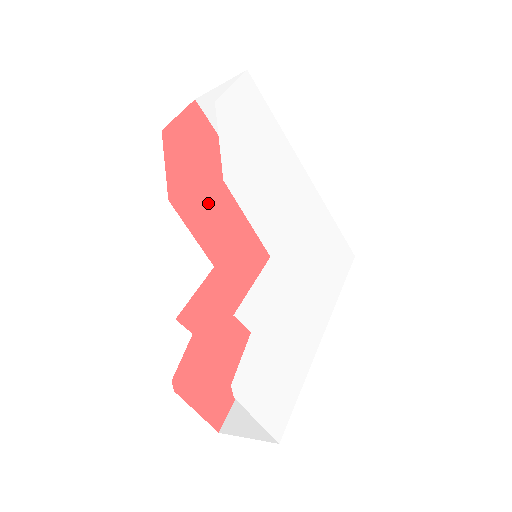
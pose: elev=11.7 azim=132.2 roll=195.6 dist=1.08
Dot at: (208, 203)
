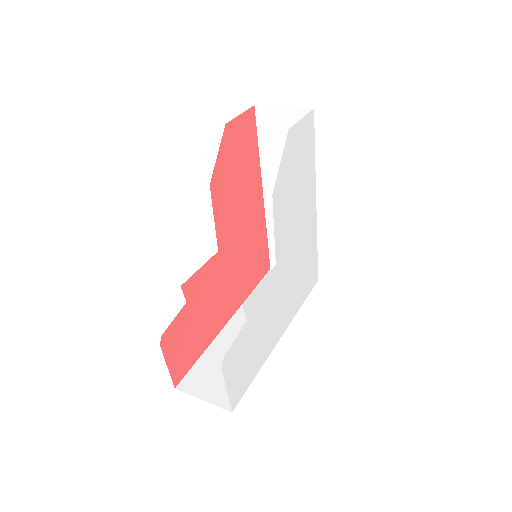
Dot at: (232, 196)
